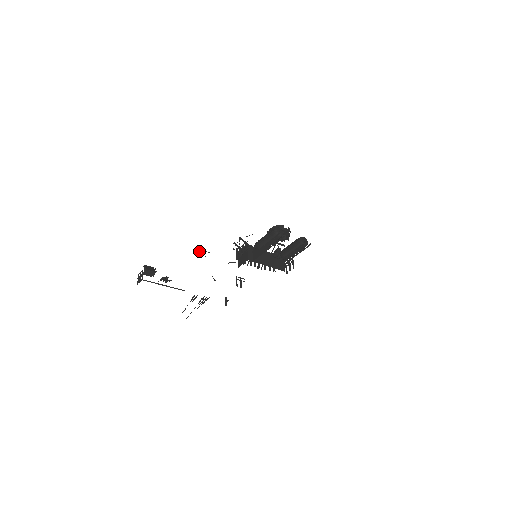
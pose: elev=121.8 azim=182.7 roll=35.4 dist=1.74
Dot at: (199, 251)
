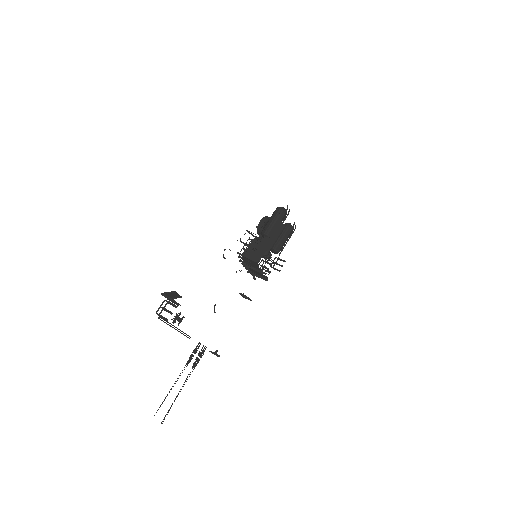
Dot at: (224, 250)
